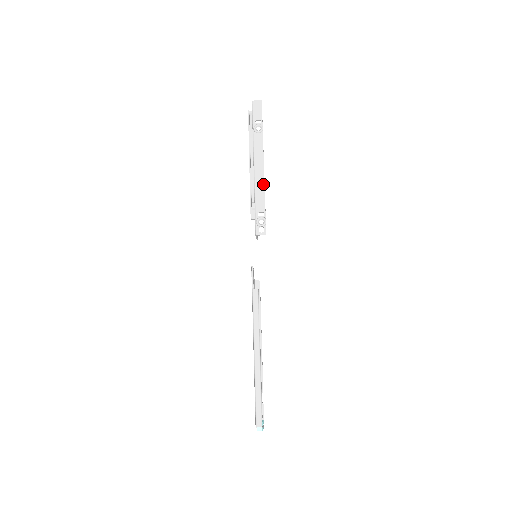
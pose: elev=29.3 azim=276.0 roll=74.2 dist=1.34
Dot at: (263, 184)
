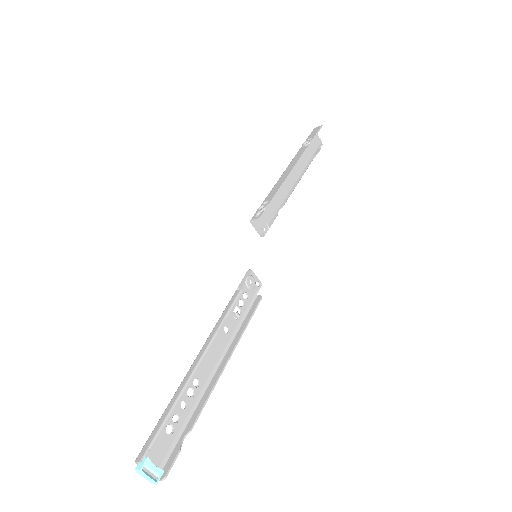
Dot at: (284, 179)
